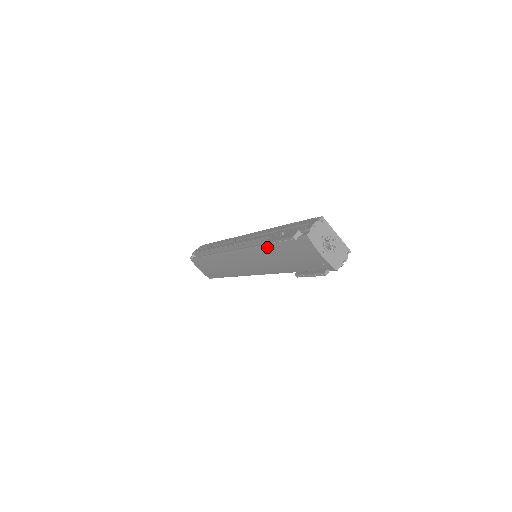
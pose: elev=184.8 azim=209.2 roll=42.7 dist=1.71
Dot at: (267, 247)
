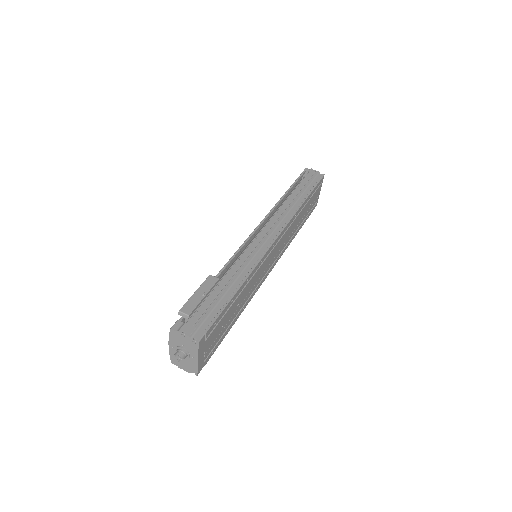
Dot at: (217, 275)
